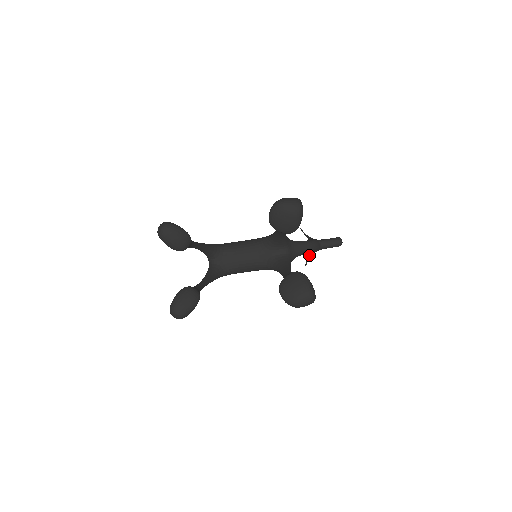
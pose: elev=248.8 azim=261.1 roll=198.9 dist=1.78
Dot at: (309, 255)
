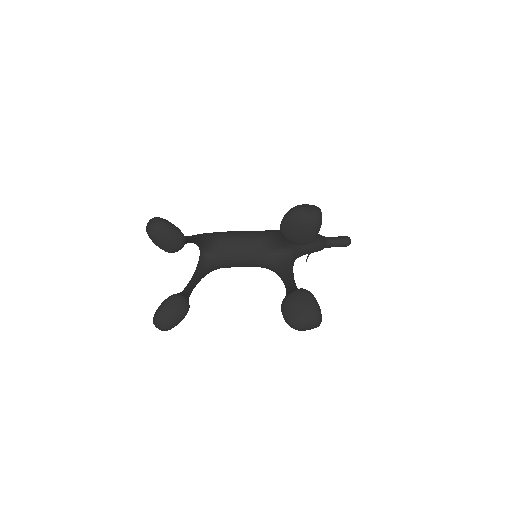
Dot at: occluded
